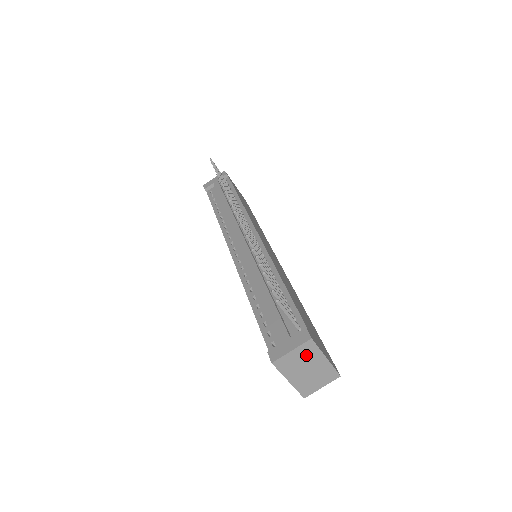
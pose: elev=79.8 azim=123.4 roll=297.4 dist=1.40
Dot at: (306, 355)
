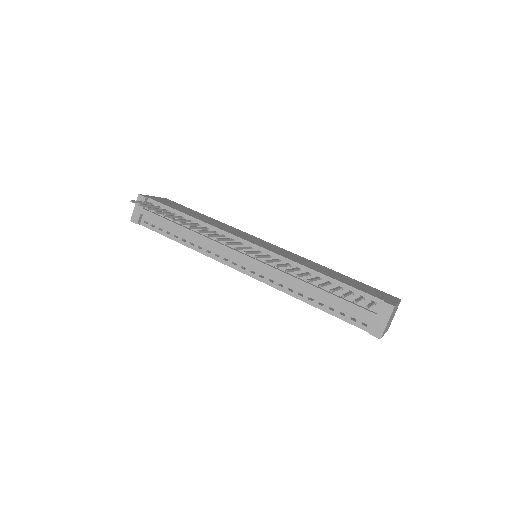
Dot at: occluded
